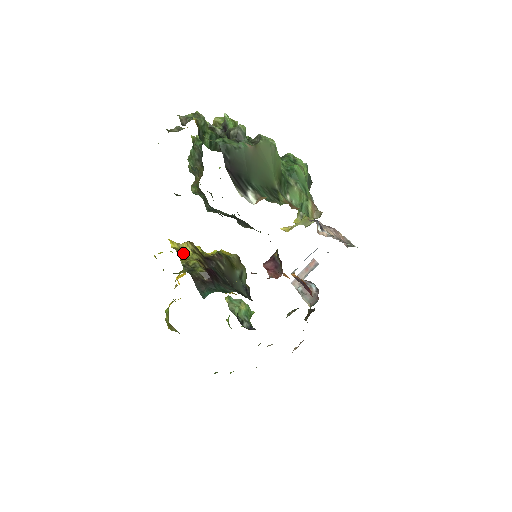
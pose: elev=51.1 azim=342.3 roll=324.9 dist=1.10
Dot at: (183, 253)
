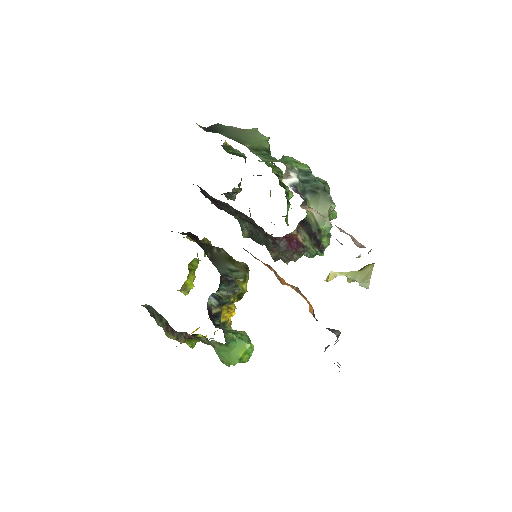
Dot at: occluded
